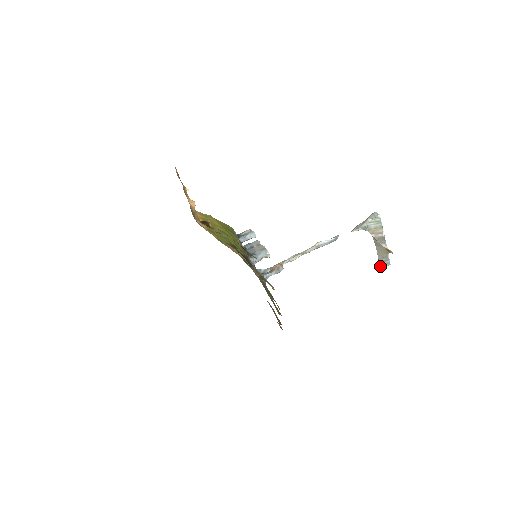
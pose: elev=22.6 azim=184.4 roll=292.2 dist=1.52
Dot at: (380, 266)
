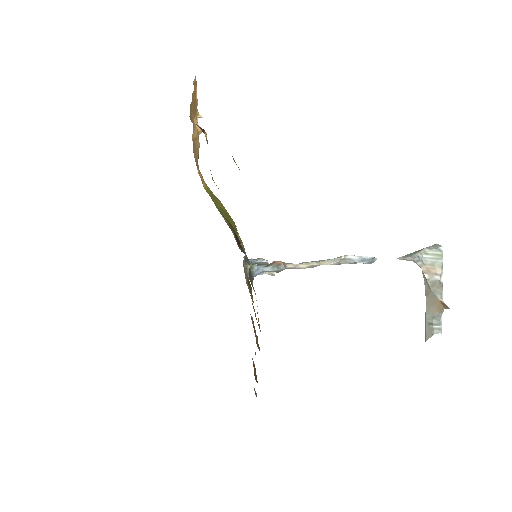
Dot at: (425, 333)
